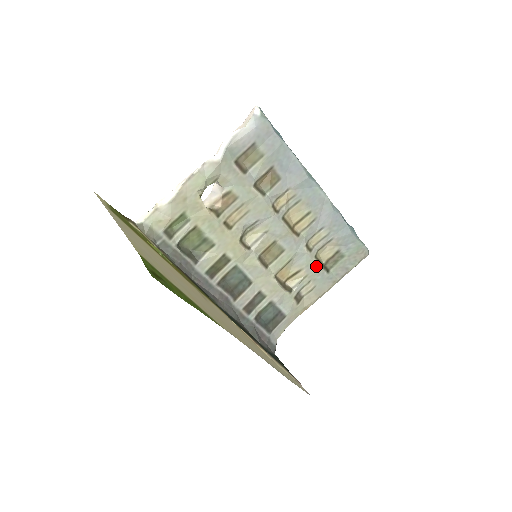
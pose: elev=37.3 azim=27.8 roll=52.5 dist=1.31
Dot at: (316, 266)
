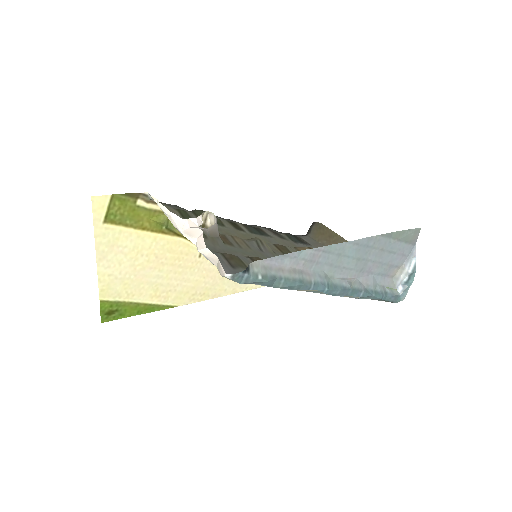
Dot at: occluded
